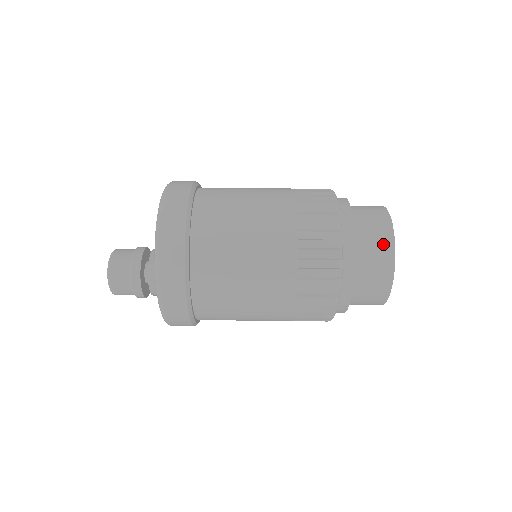
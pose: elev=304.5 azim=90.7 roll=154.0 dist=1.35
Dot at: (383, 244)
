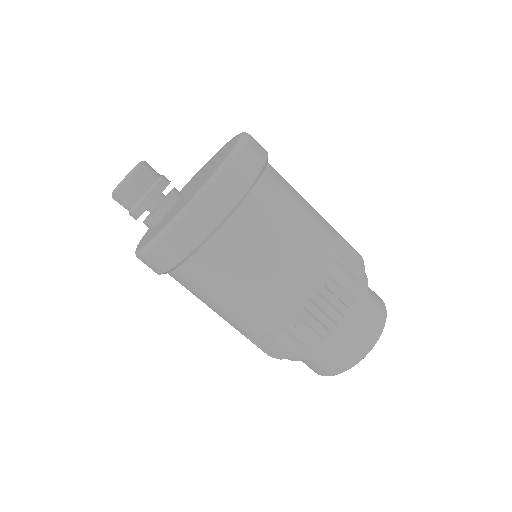
Dot at: occluded
